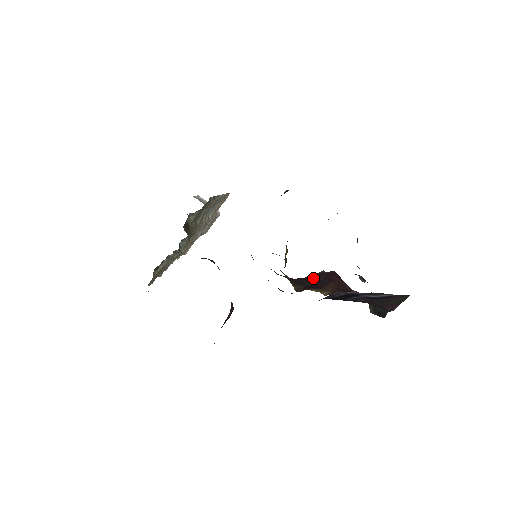
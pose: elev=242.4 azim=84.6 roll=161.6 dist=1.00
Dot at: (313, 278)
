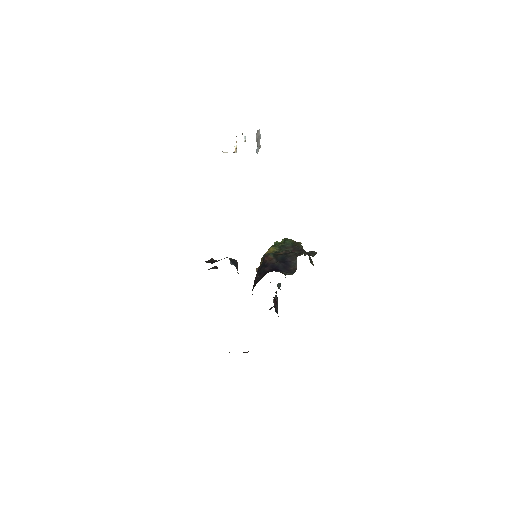
Dot at: occluded
